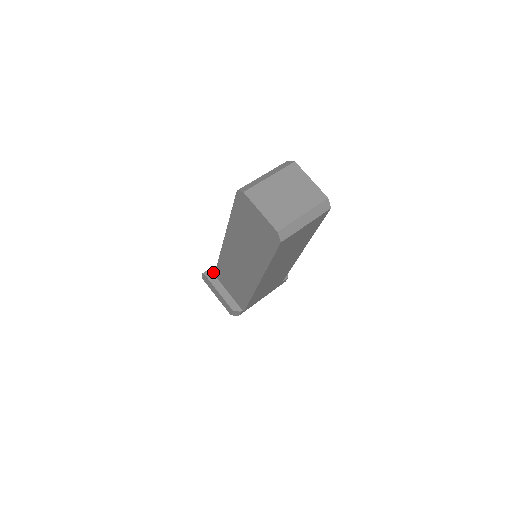
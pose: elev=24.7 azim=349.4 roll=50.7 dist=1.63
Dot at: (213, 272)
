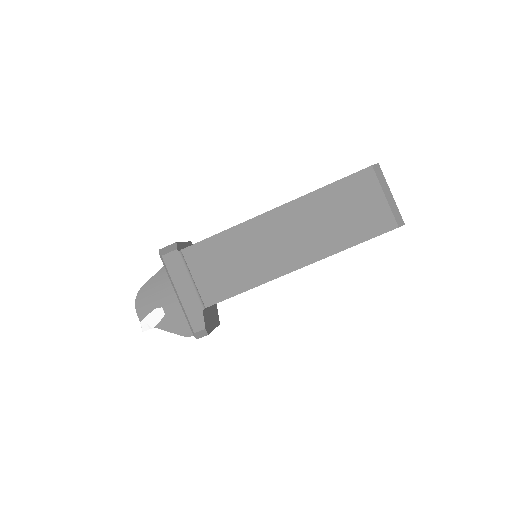
Dot at: occluded
